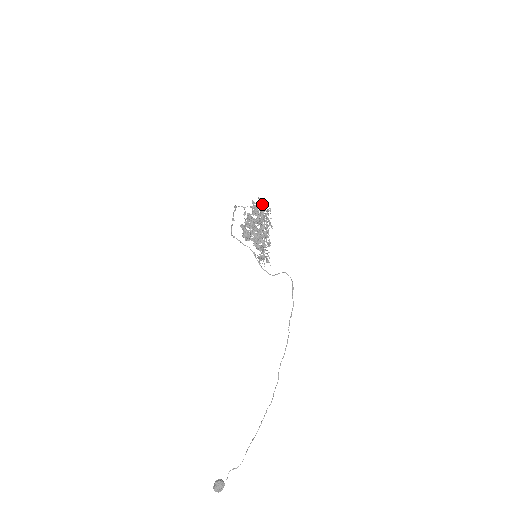
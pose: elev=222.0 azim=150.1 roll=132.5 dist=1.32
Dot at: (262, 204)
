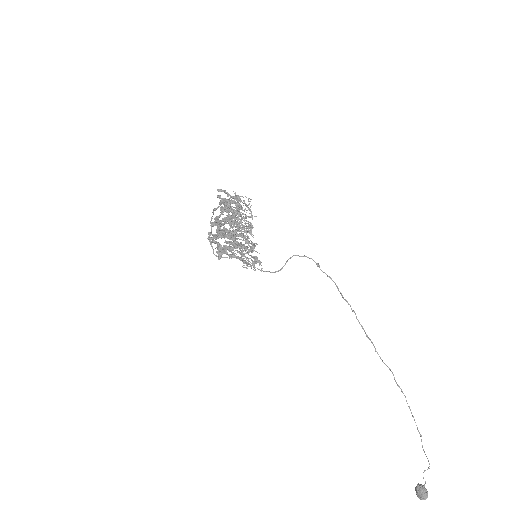
Dot at: (225, 193)
